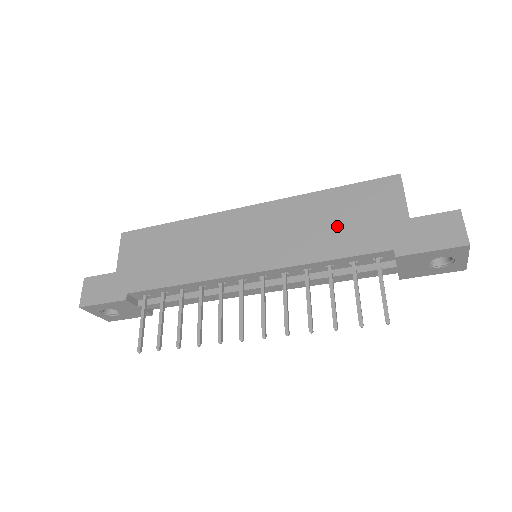
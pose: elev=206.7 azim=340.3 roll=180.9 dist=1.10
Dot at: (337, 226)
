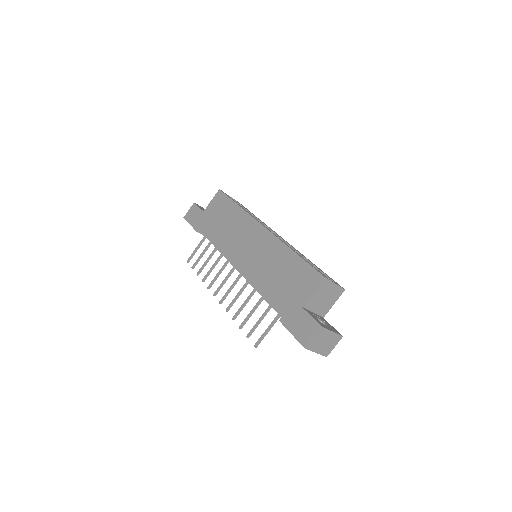
Dot at: (278, 278)
